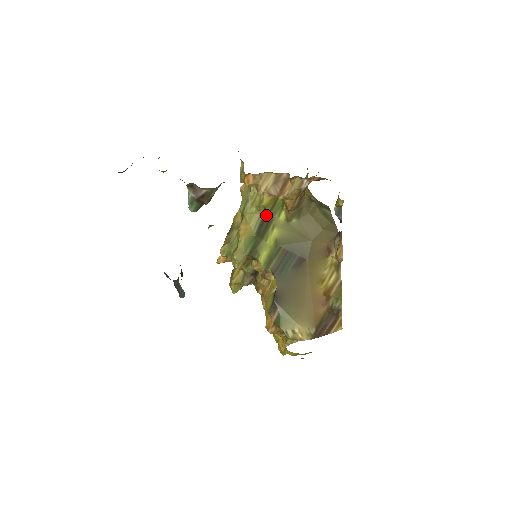
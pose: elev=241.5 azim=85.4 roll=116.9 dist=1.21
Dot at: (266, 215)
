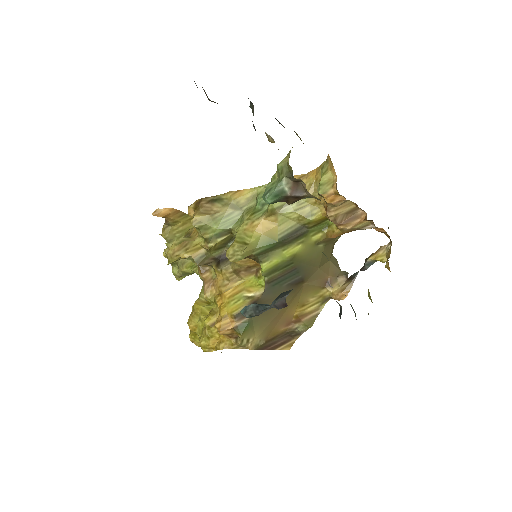
Dot at: (303, 228)
